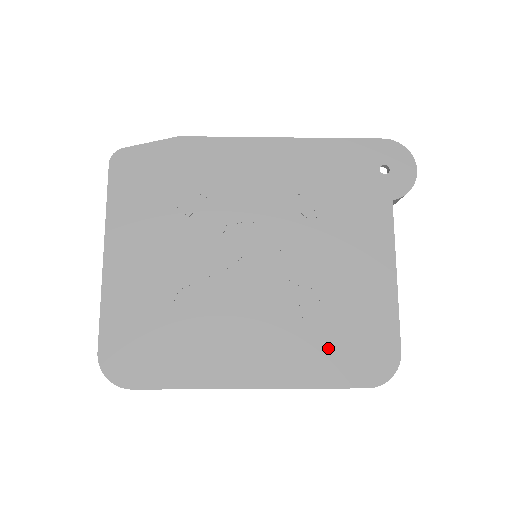
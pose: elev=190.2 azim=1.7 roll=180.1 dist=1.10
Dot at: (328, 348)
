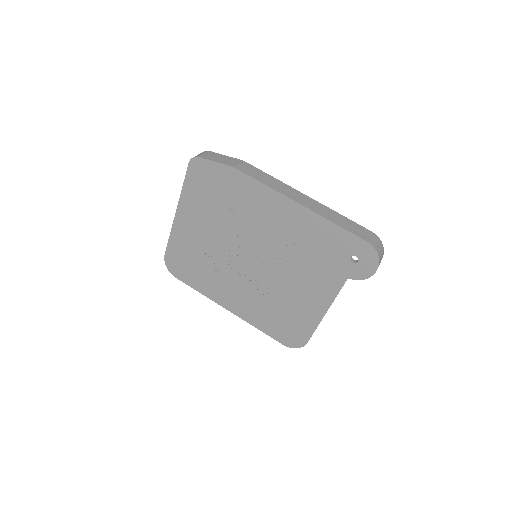
Dot at: (271, 319)
